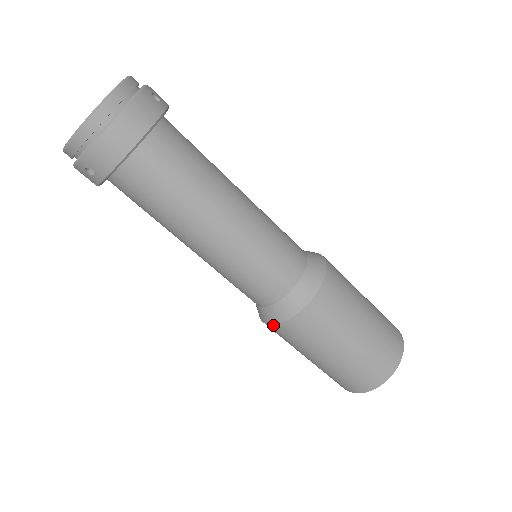
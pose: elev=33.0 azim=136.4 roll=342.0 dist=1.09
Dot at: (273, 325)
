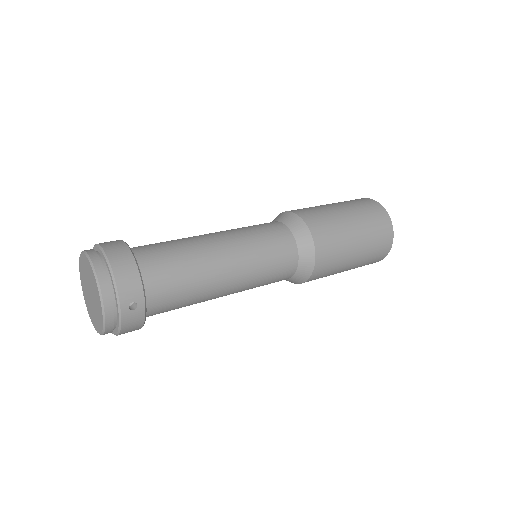
Dot at: (315, 263)
